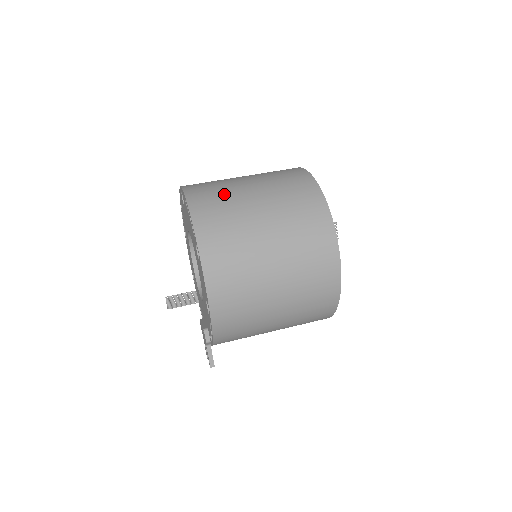
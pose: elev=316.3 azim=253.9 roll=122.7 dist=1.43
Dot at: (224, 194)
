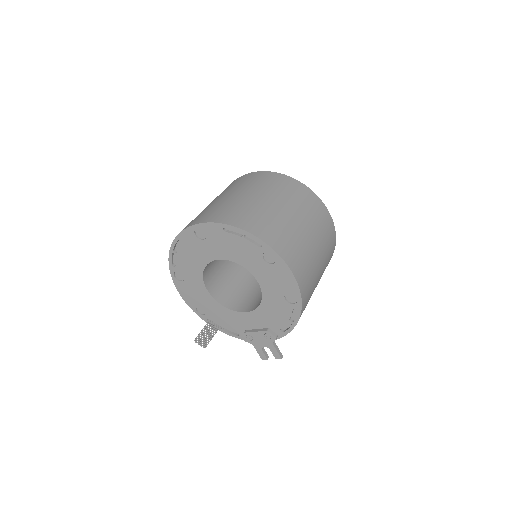
Dot at: (247, 208)
